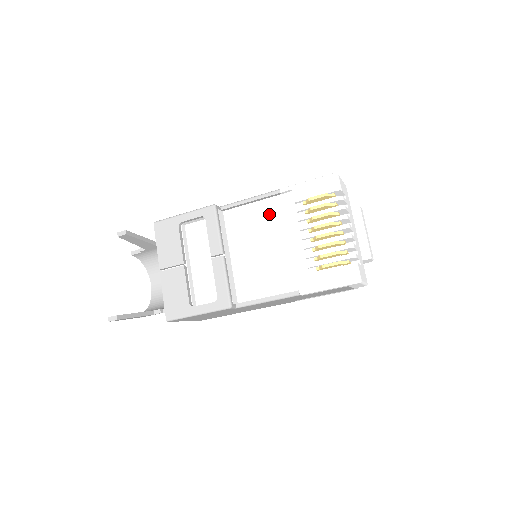
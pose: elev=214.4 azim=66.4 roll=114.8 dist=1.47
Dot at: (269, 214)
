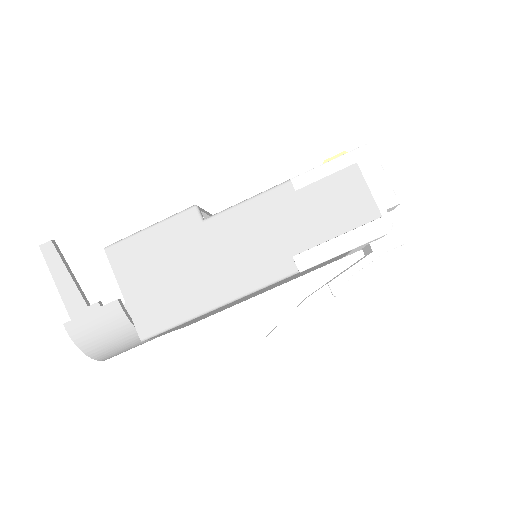
Dot at: occluded
